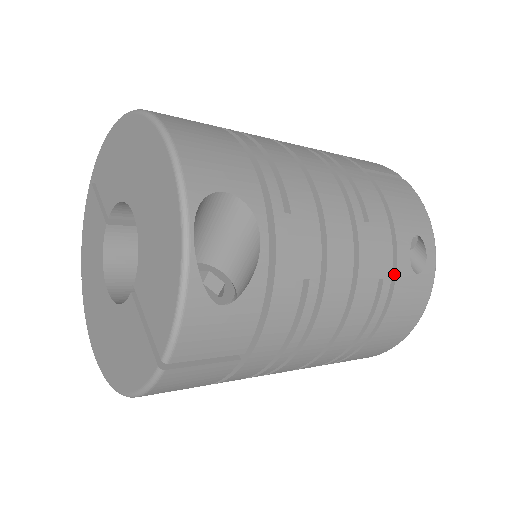
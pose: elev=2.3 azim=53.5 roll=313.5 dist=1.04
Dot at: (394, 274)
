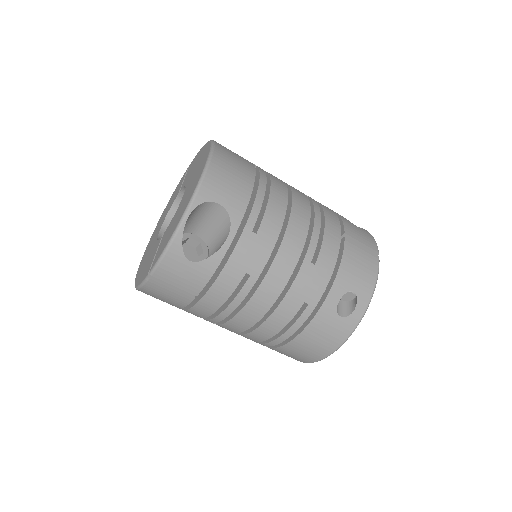
Dot at: (320, 306)
